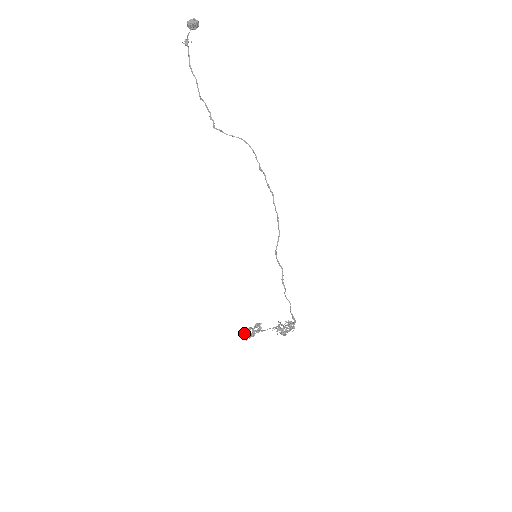
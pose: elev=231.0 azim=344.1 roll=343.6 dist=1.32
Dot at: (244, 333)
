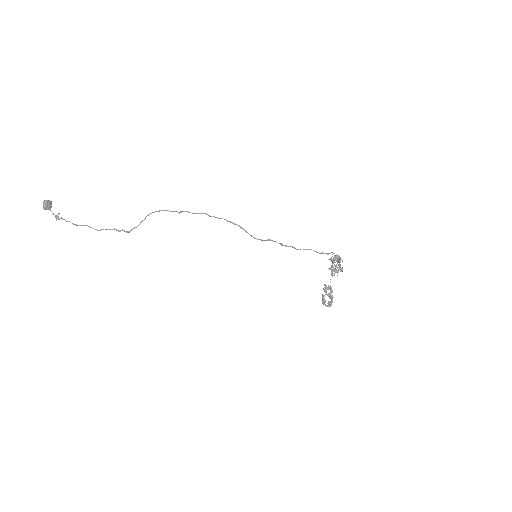
Dot at: (325, 305)
